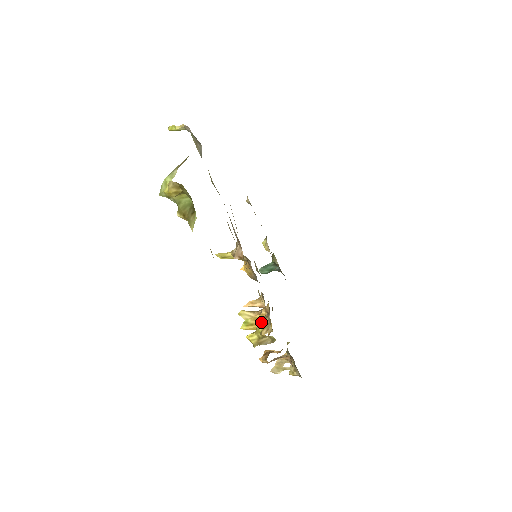
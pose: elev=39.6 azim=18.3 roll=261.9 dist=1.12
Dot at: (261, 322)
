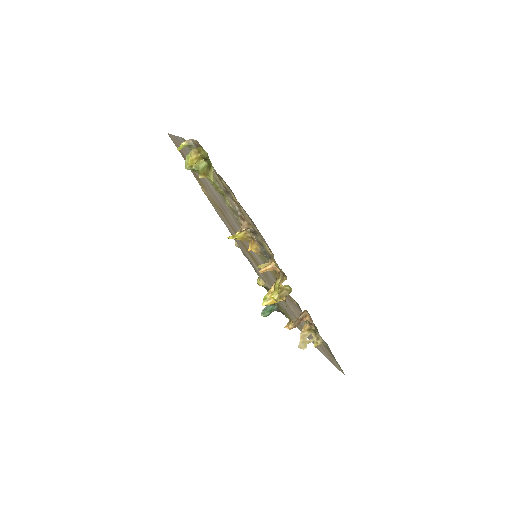
Dot at: (276, 281)
